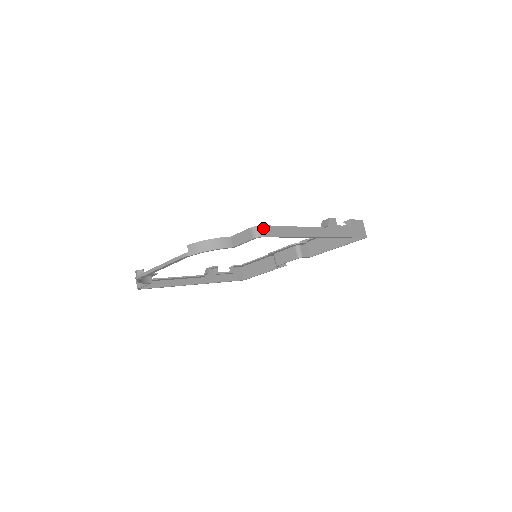
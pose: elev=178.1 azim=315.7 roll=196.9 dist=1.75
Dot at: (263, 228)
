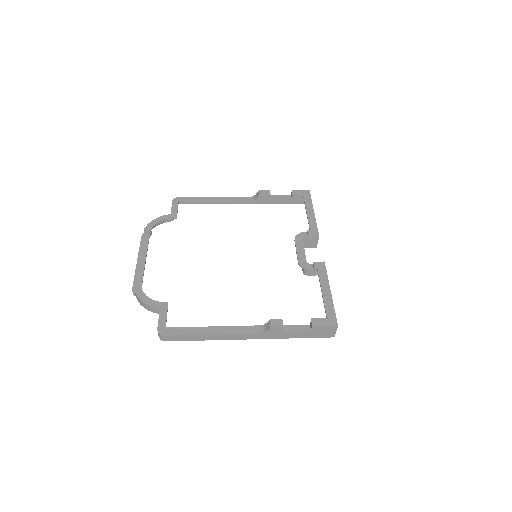
Dot at: (165, 337)
